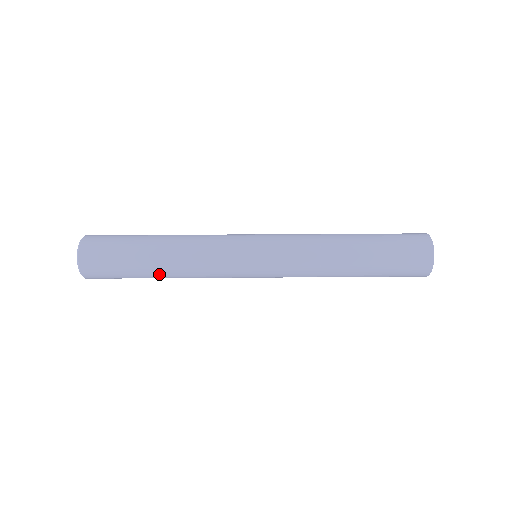
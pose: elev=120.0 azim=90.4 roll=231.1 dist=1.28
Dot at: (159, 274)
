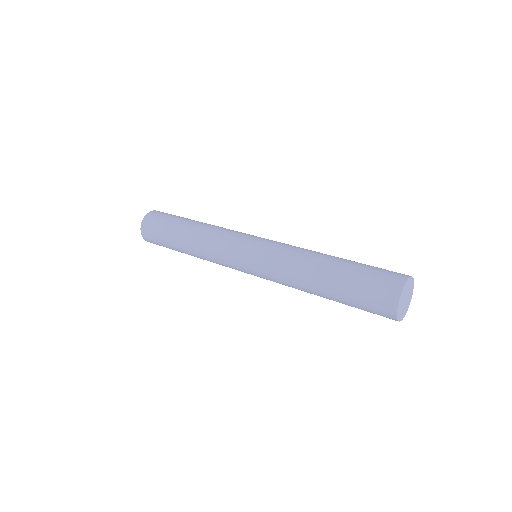
Dot at: (185, 251)
